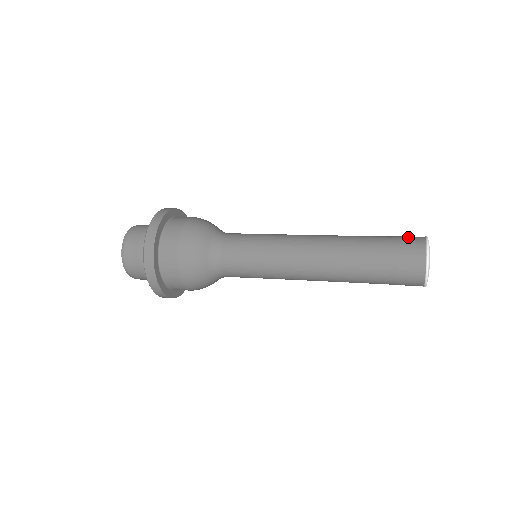
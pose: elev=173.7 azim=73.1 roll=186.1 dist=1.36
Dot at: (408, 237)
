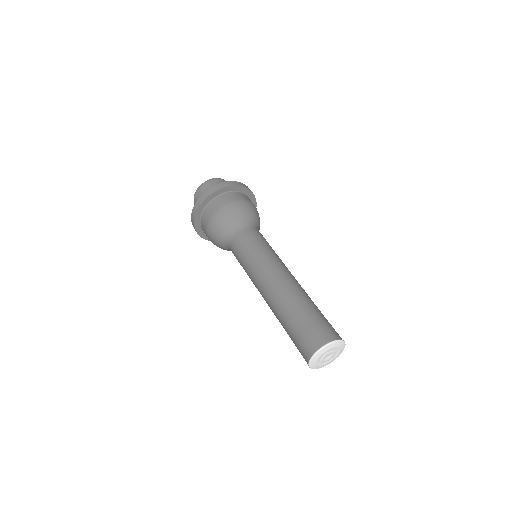
Dot at: (326, 329)
